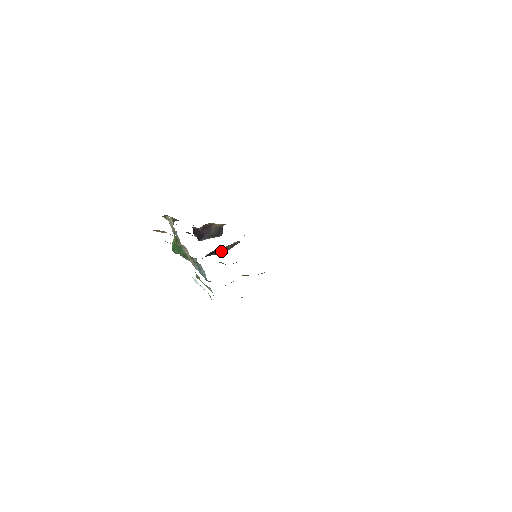
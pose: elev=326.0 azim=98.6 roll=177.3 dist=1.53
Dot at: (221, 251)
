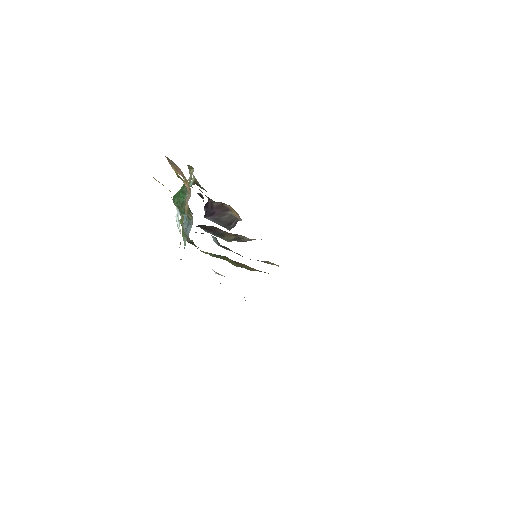
Dot at: (221, 235)
